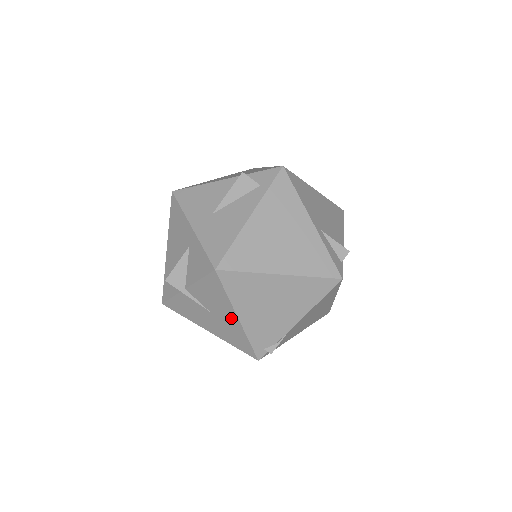
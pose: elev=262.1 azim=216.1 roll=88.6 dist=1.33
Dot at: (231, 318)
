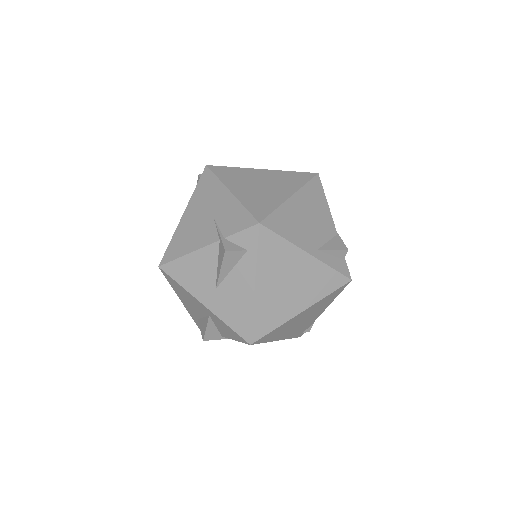
Dot at: occluded
